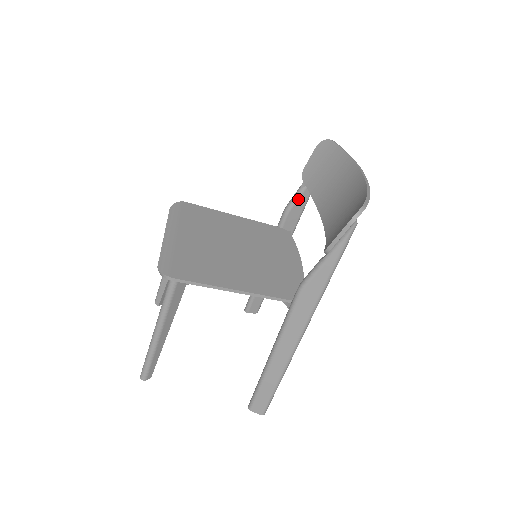
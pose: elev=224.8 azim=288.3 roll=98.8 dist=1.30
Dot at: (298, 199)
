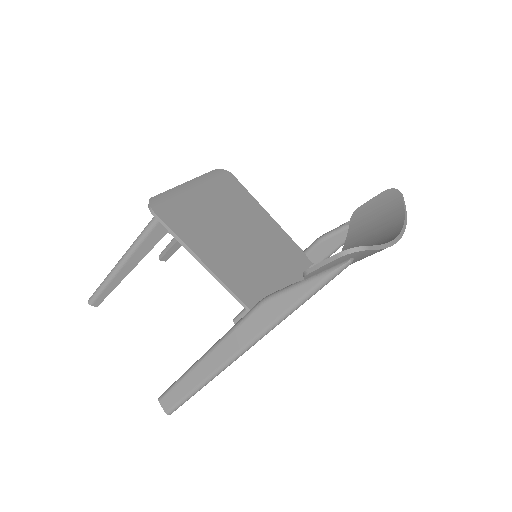
Dot at: (336, 234)
